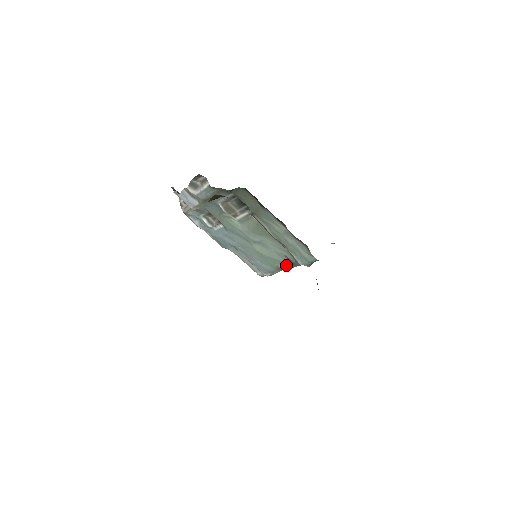
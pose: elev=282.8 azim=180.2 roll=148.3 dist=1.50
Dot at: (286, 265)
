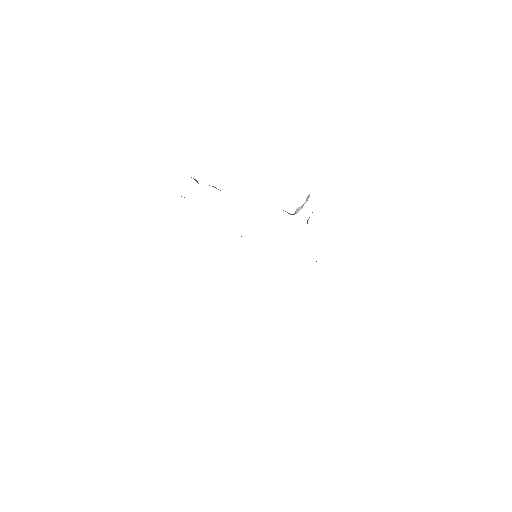
Dot at: occluded
